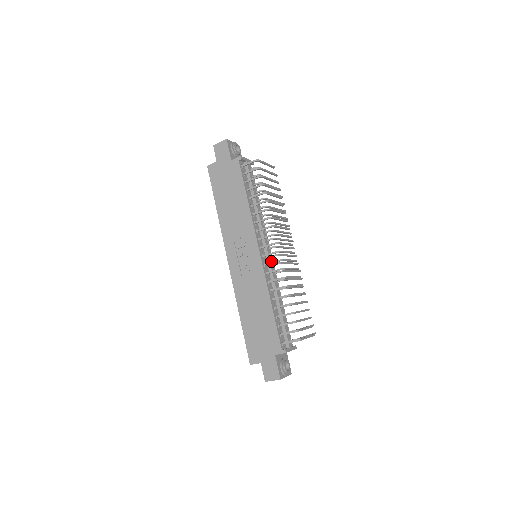
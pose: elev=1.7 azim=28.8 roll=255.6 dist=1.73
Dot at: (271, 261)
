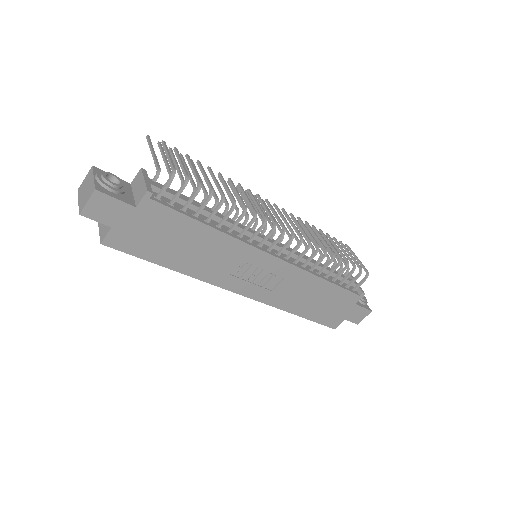
Dot at: (281, 246)
